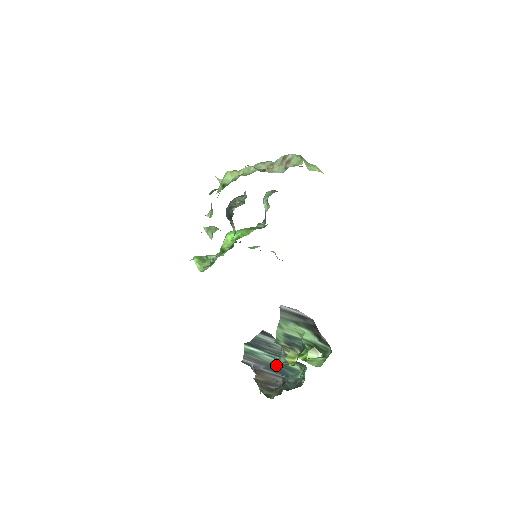
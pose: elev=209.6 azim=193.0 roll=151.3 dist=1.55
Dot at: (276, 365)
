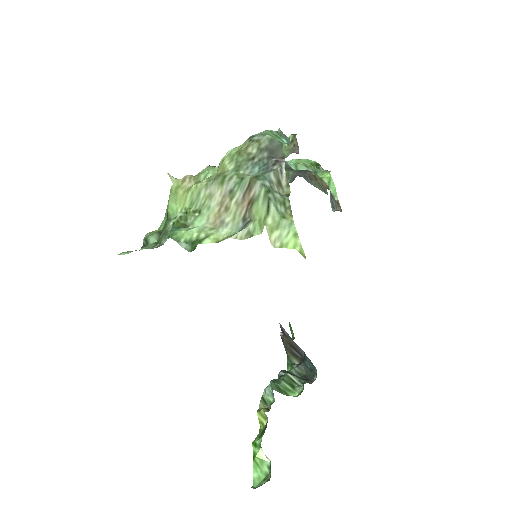
Dot at: occluded
